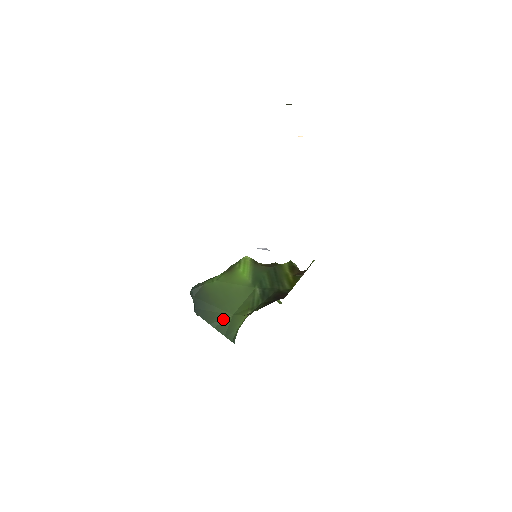
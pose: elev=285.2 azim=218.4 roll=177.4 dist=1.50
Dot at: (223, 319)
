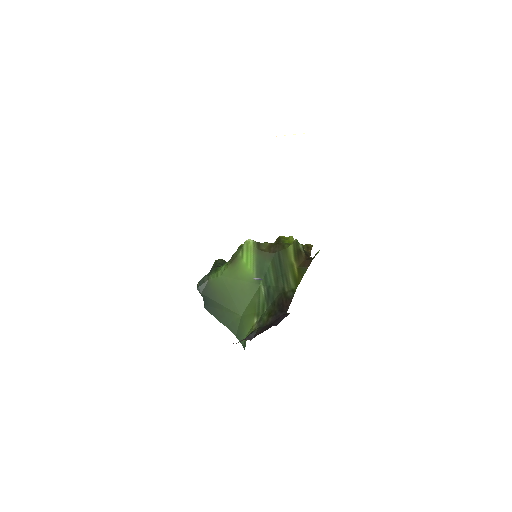
Dot at: (232, 319)
